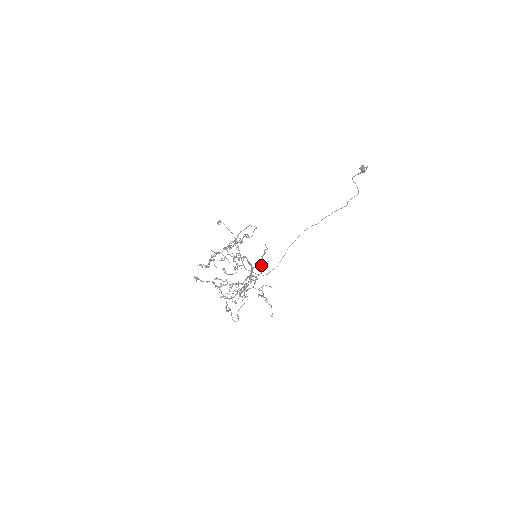
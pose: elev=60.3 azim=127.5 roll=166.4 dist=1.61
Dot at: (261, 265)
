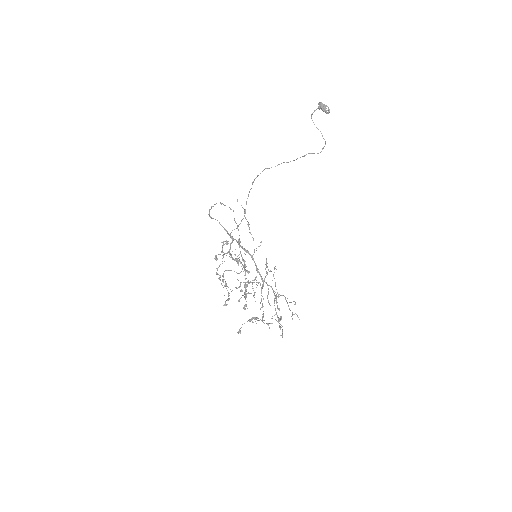
Dot at: occluded
